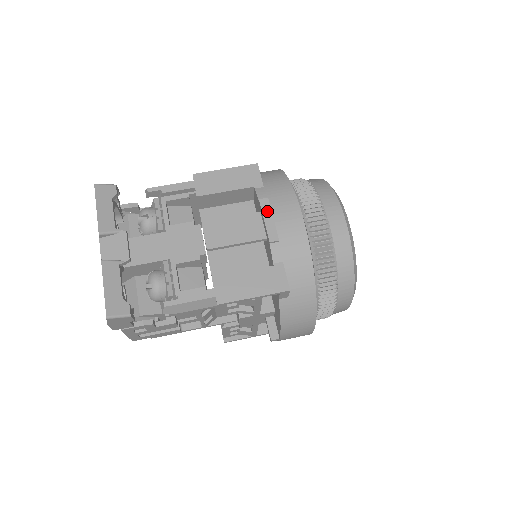
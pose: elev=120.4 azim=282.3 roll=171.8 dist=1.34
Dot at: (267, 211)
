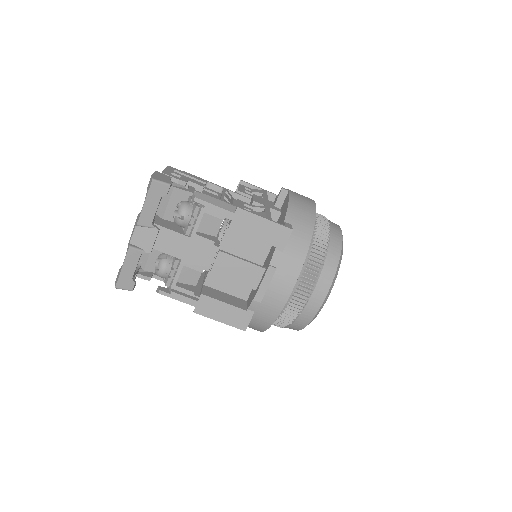
Dot at: (268, 278)
